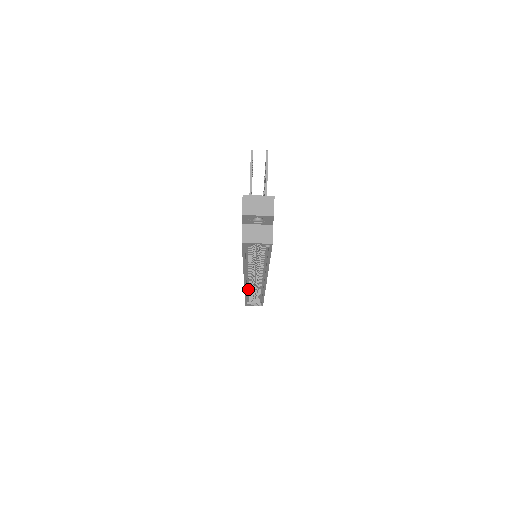
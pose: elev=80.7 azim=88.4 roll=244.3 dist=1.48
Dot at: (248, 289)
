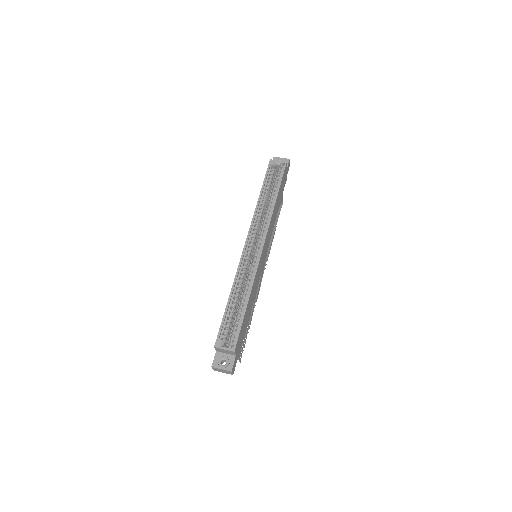
Dot at: (239, 276)
